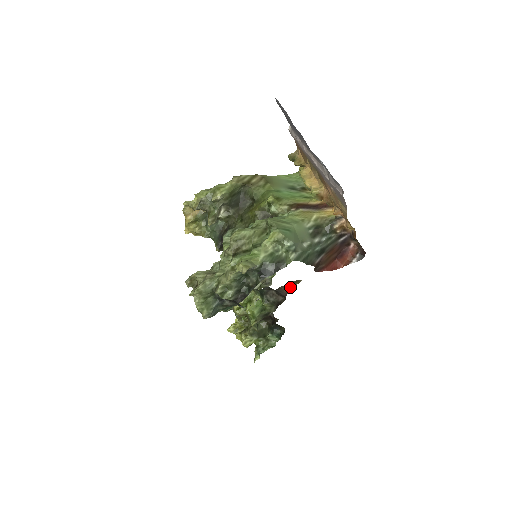
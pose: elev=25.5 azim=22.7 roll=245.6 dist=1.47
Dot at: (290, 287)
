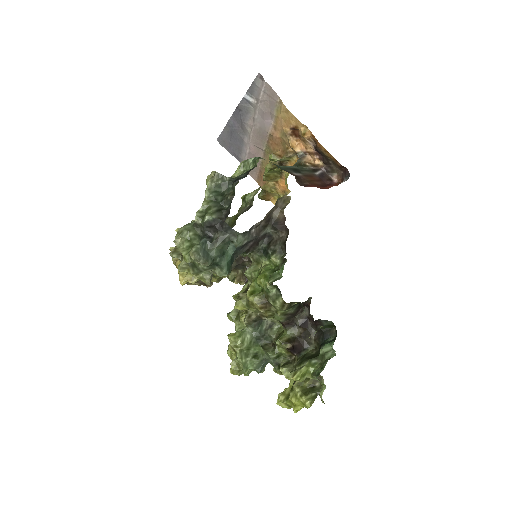
Dot at: (282, 209)
